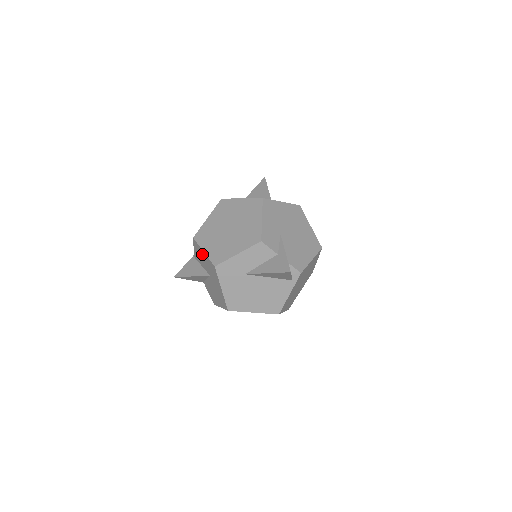
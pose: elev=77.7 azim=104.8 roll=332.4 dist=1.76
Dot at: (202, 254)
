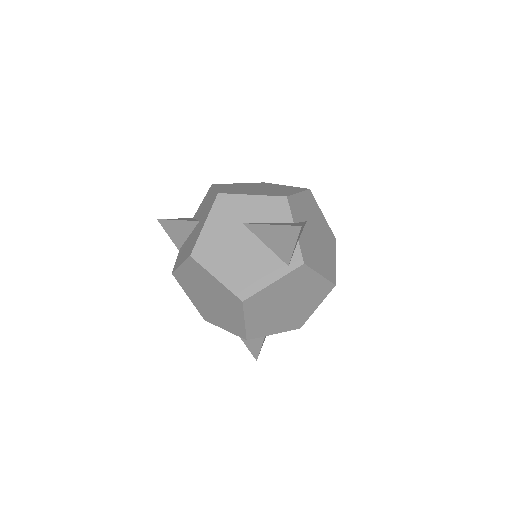
Dot at: (210, 195)
